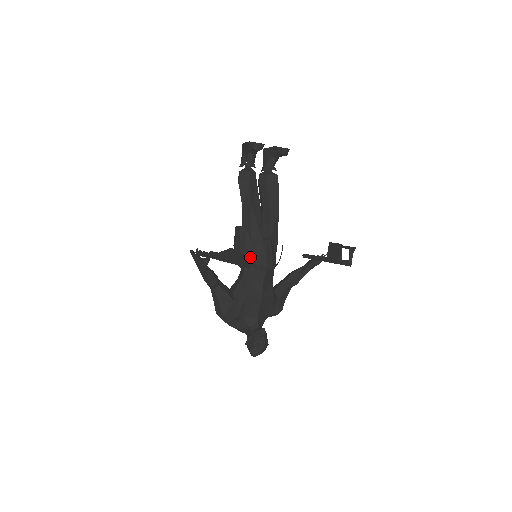
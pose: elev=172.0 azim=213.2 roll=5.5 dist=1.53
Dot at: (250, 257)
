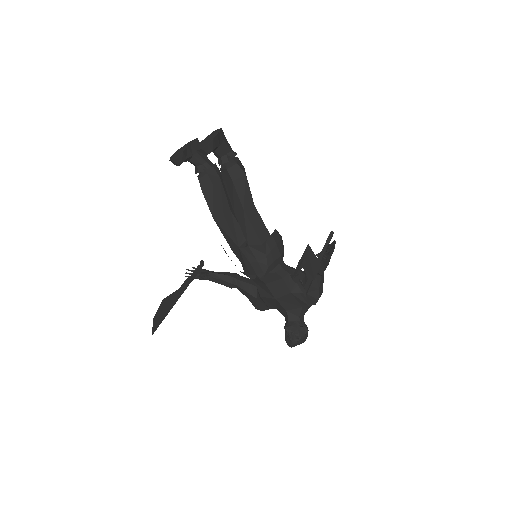
Dot at: occluded
